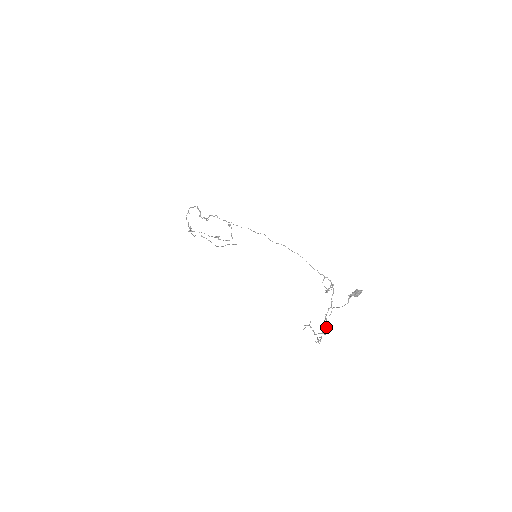
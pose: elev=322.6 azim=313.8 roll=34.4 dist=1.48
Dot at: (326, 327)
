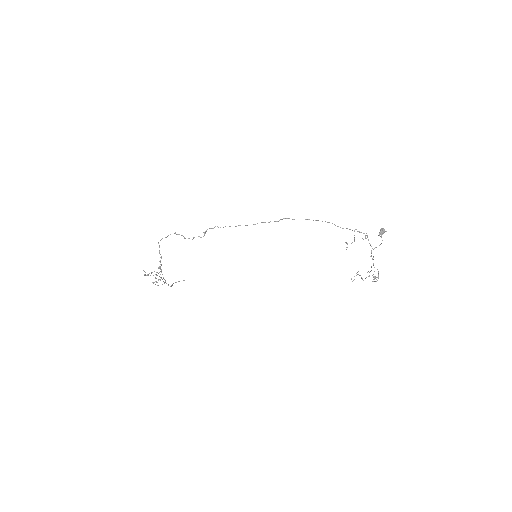
Dot at: occluded
